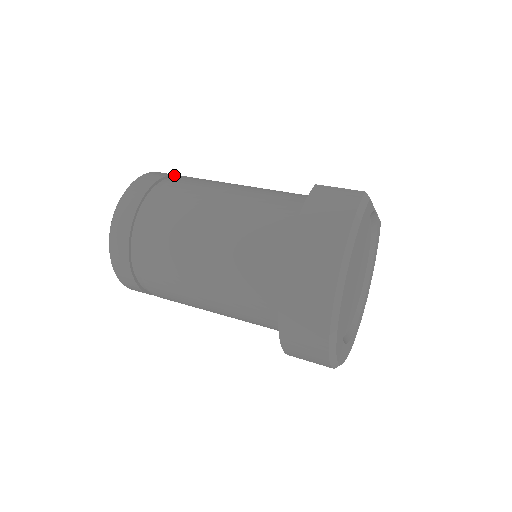
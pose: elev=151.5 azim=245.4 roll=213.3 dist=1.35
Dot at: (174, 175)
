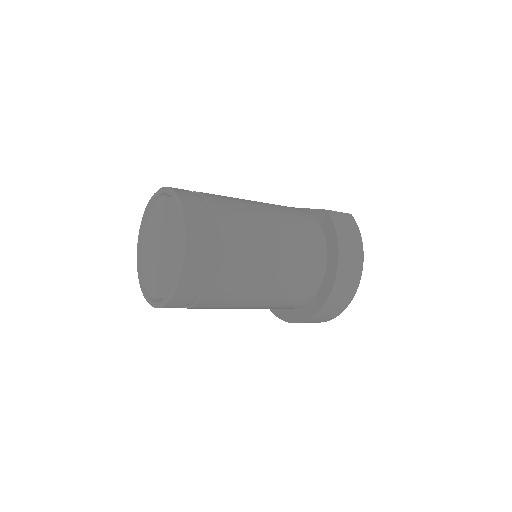
Dot at: (192, 192)
